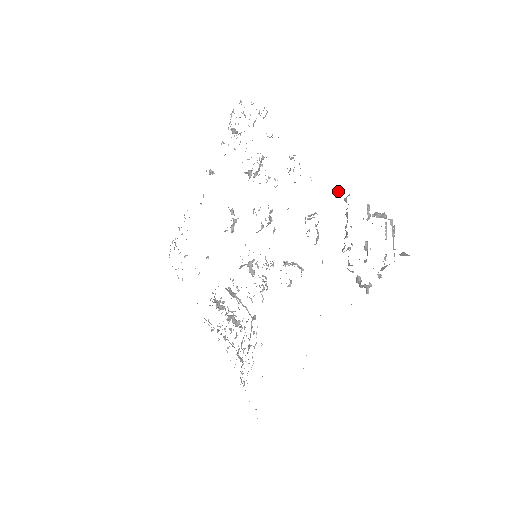
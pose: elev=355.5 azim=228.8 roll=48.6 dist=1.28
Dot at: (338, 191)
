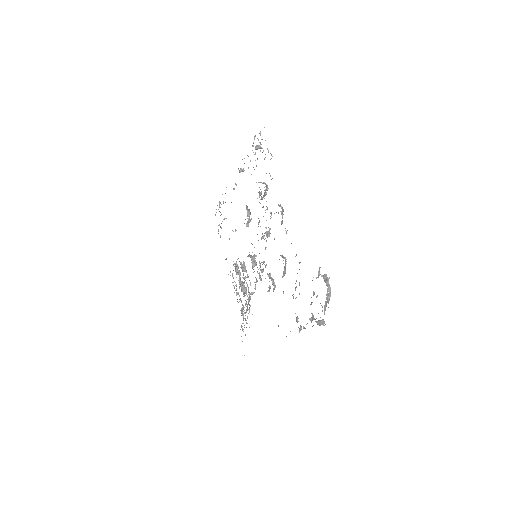
Dot at: (296, 255)
